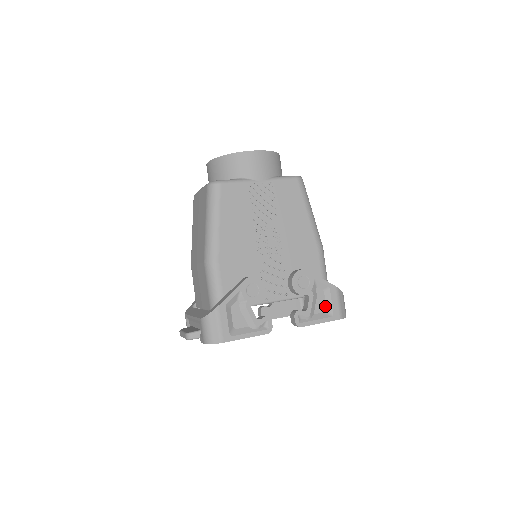
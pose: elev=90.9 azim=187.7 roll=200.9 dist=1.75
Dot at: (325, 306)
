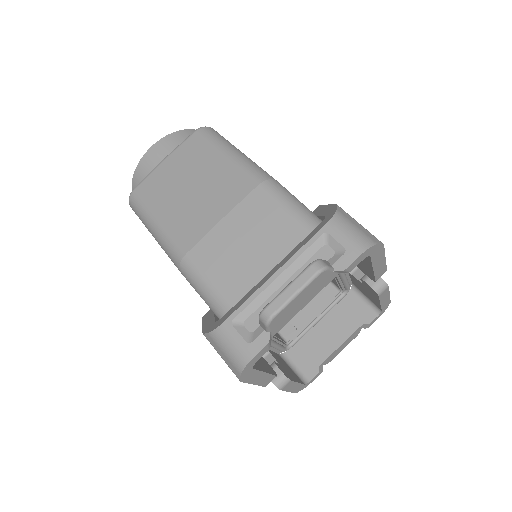
Dot at: occluded
